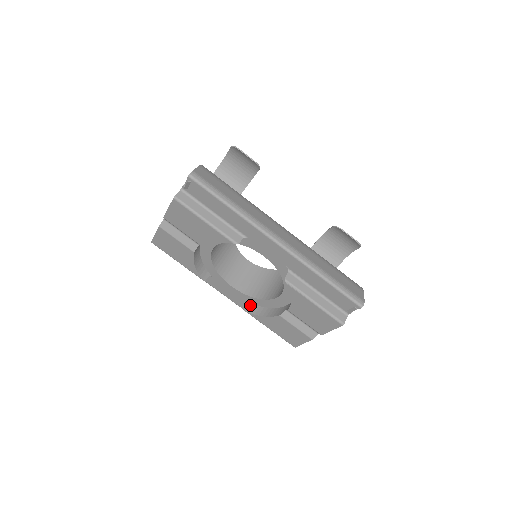
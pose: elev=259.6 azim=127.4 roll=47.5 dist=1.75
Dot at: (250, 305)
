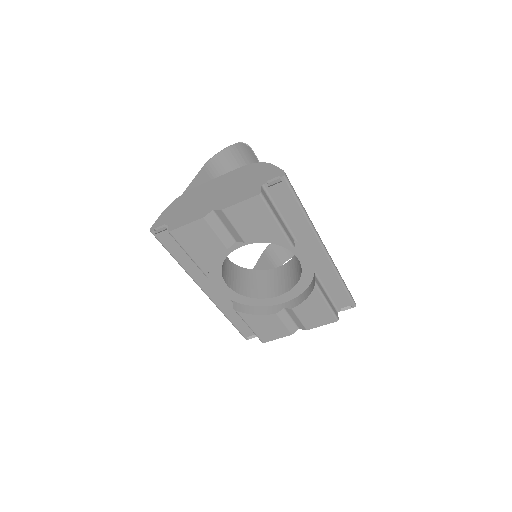
Dot at: (236, 304)
